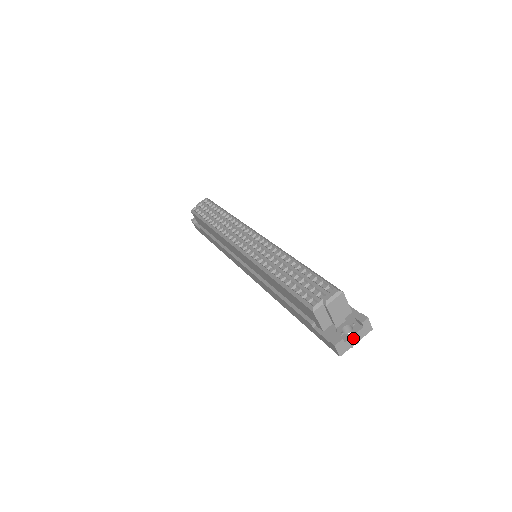
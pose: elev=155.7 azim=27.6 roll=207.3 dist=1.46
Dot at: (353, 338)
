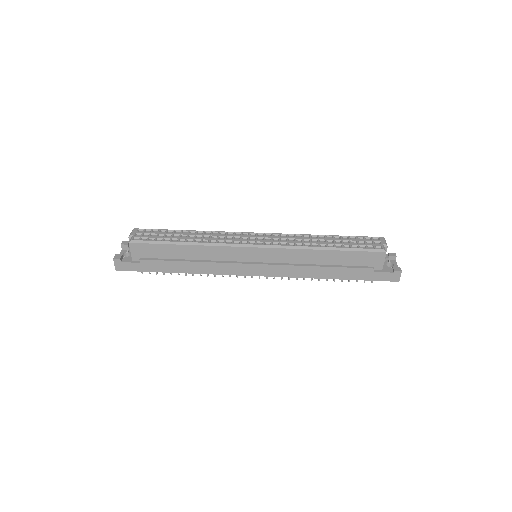
Dot at: occluded
